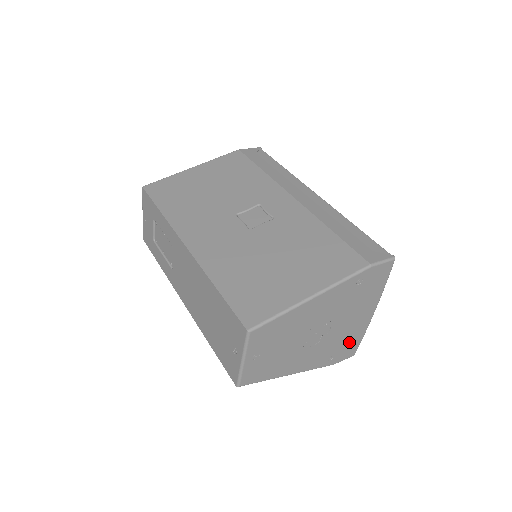
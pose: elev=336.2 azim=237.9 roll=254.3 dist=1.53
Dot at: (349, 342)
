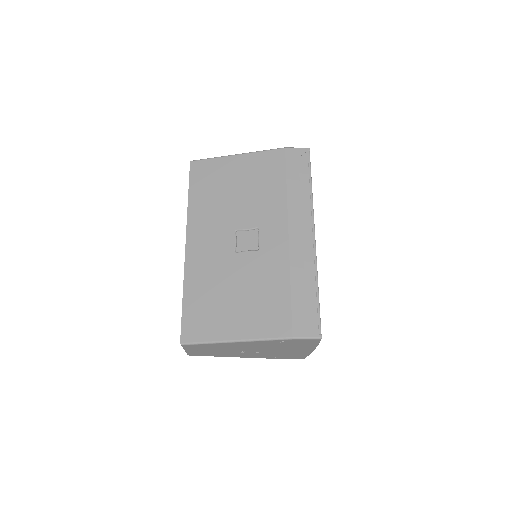
Dot at: (293, 355)
